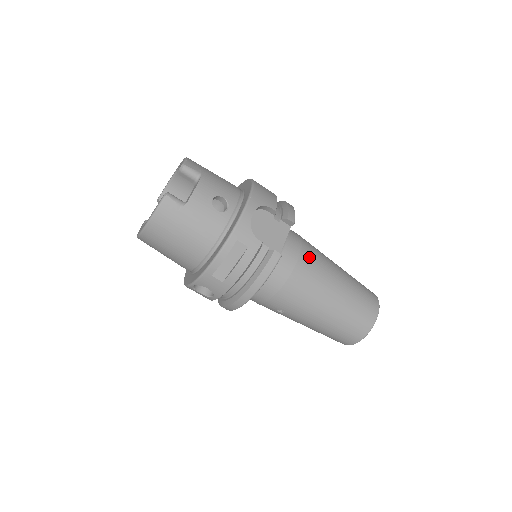
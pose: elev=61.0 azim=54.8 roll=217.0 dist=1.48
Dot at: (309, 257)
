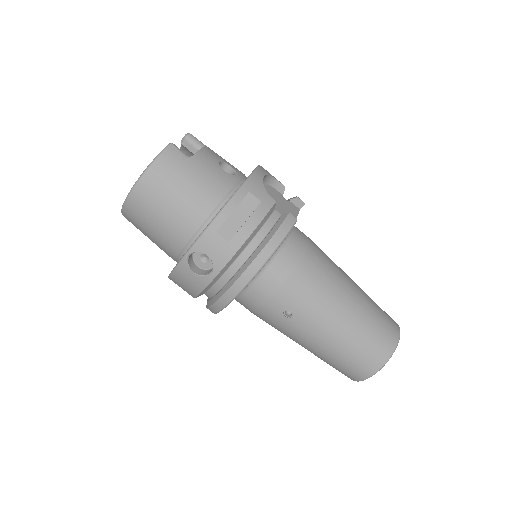
Dot at: (319, 250)
